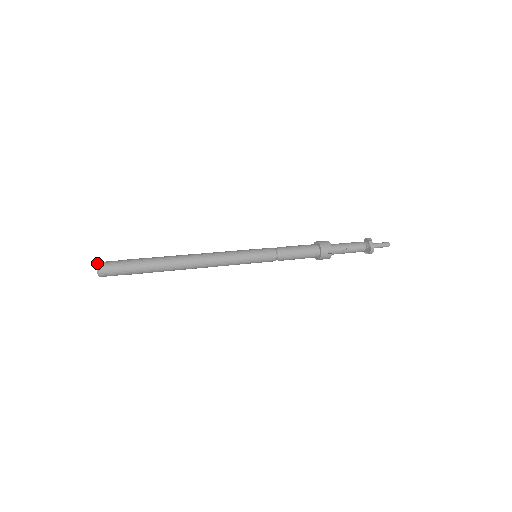
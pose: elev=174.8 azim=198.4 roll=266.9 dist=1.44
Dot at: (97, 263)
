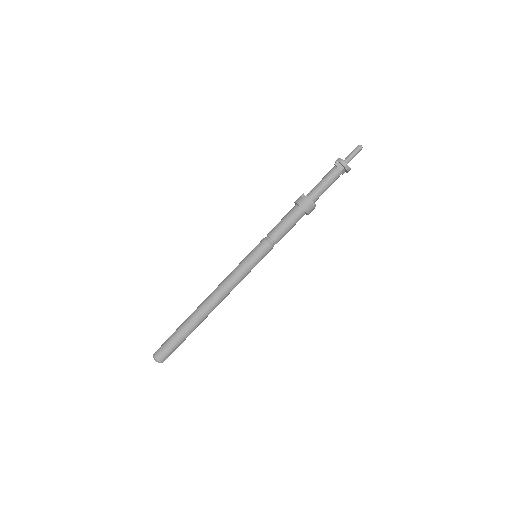
Dot at: occluded
